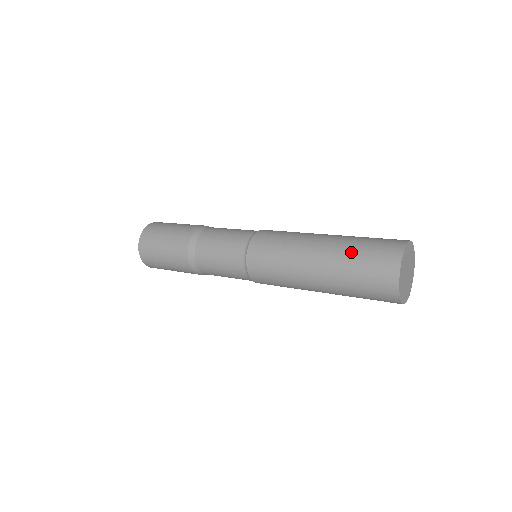
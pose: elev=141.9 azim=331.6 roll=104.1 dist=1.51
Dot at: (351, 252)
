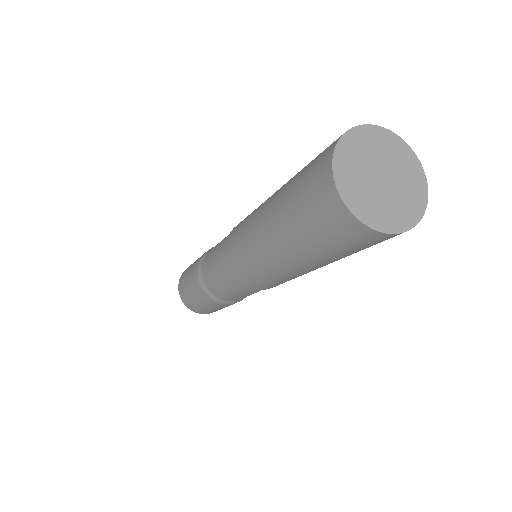
Dot at: (292, 180)
